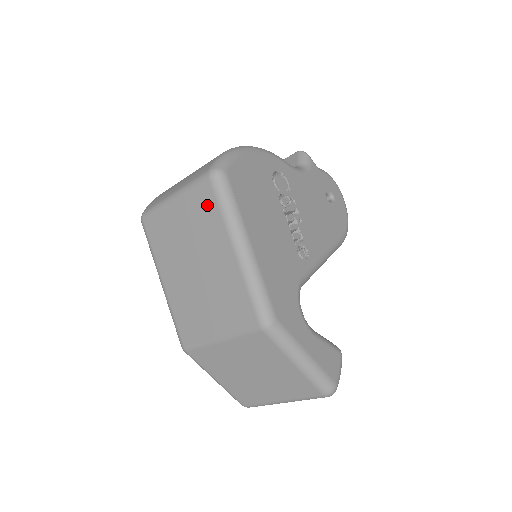
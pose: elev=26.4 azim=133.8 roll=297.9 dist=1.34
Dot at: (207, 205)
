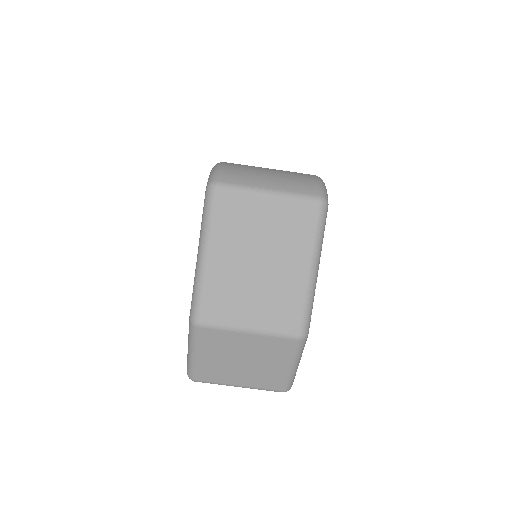
Dot at: (304, 223)
